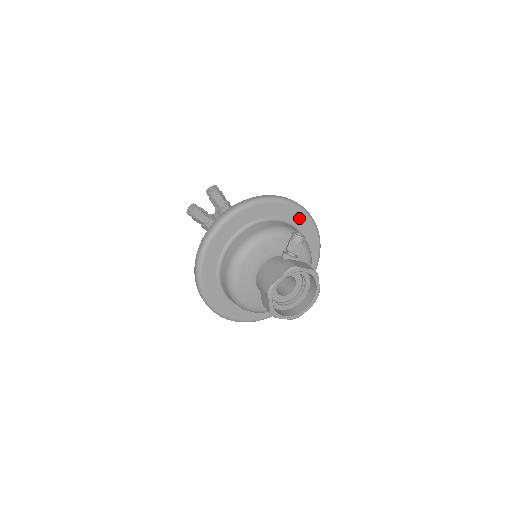
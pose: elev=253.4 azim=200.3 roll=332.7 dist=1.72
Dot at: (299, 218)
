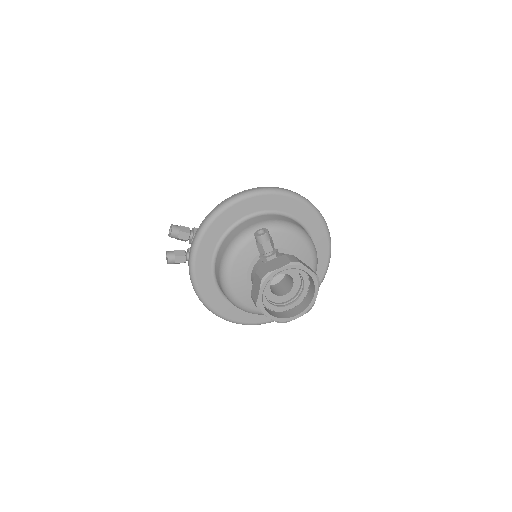
Dot at: (266, 202)
